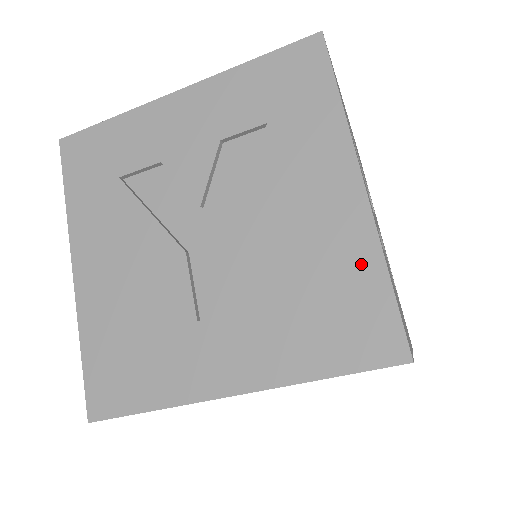
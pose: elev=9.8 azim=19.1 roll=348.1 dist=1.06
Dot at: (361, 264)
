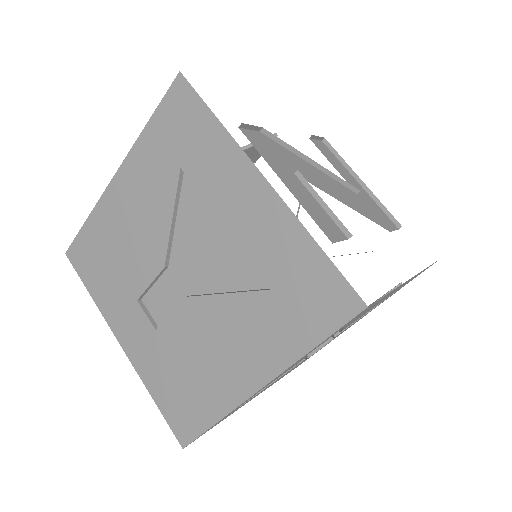
Dot at: (213, 404)
